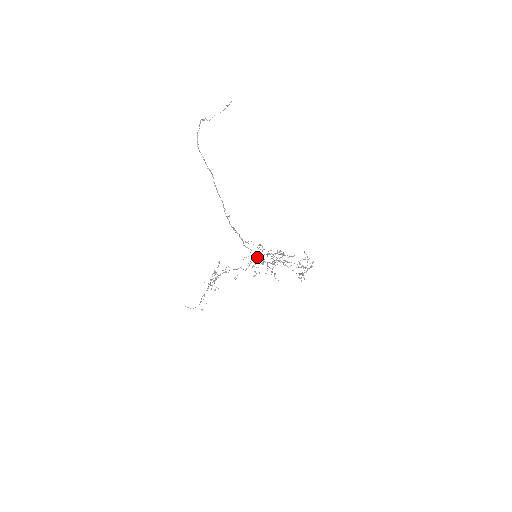
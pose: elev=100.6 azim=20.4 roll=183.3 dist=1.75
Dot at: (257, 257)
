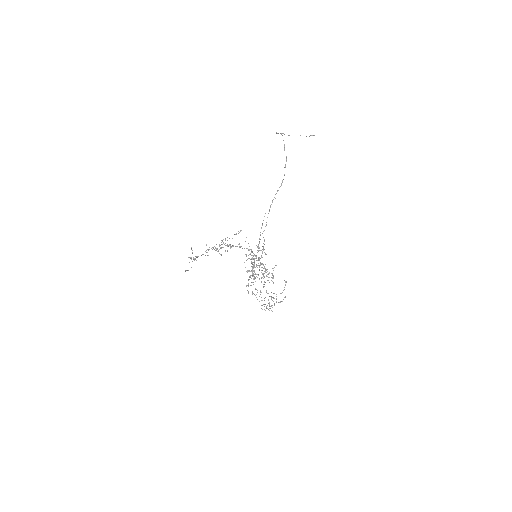
Dot at: (261, 255)
